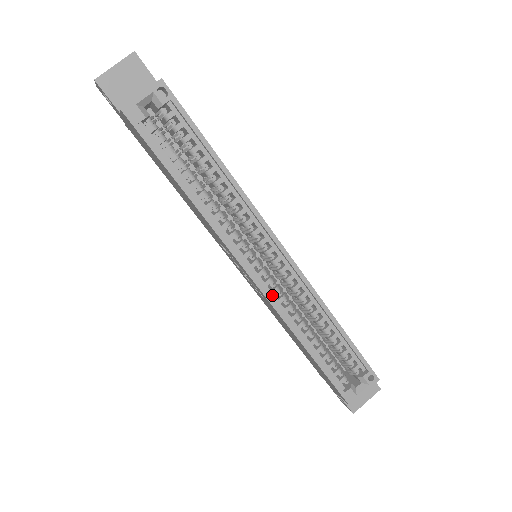
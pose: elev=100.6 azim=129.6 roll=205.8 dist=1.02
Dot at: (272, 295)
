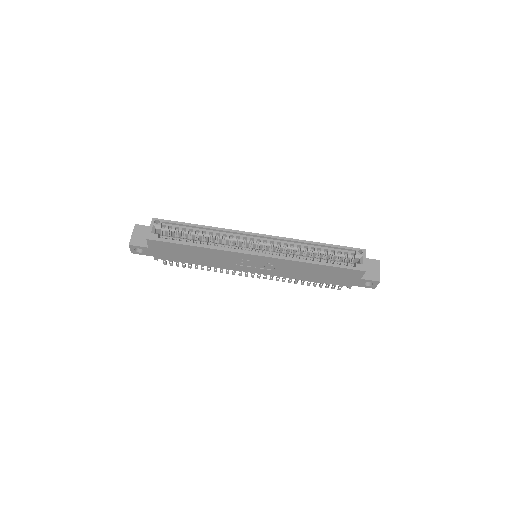
Dot at: (275, 256)
